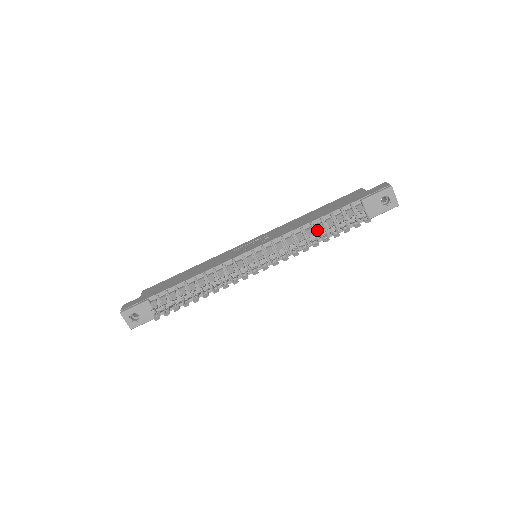
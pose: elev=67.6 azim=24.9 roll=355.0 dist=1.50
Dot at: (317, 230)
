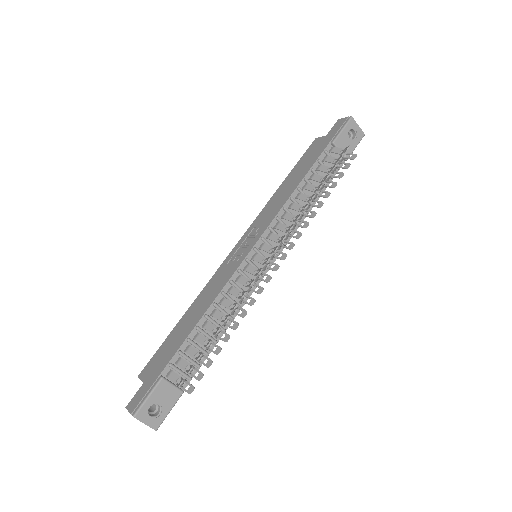
Dot at: (306, 194)
